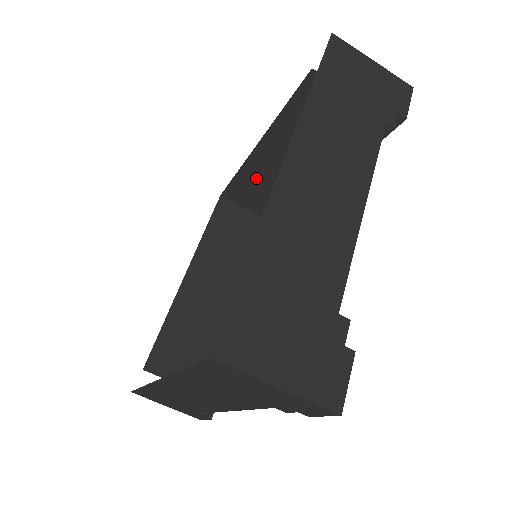
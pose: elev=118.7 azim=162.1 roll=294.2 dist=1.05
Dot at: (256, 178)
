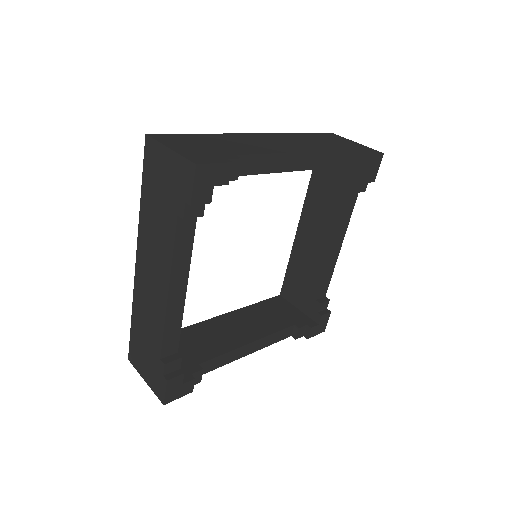
Dot at: (300, 265)
